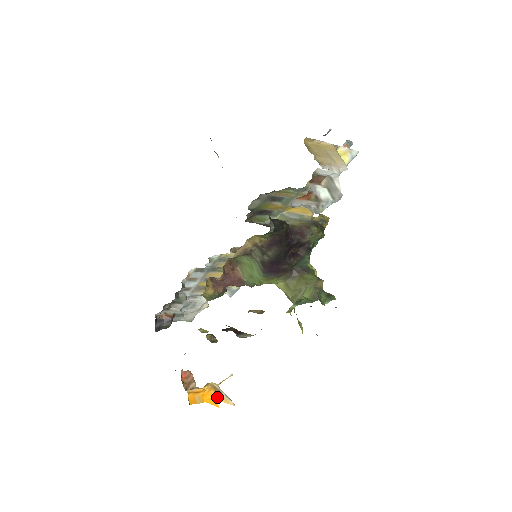
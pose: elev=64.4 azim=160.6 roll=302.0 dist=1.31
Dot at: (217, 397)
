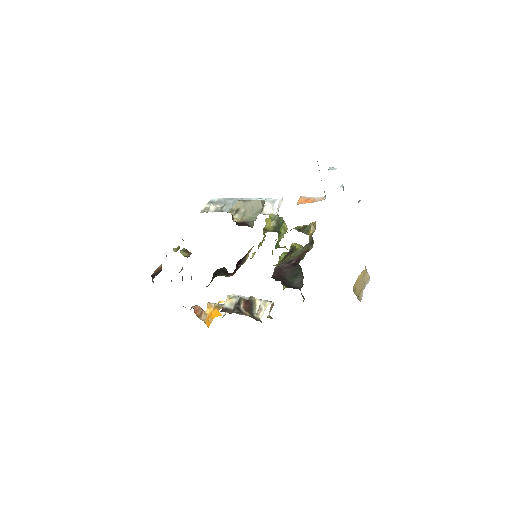
Dot at: (218, 309)
